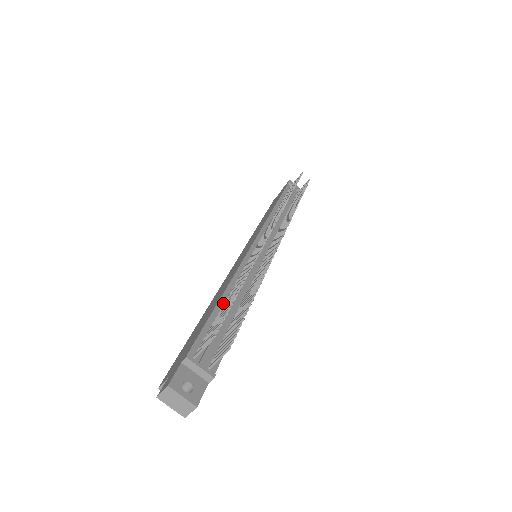
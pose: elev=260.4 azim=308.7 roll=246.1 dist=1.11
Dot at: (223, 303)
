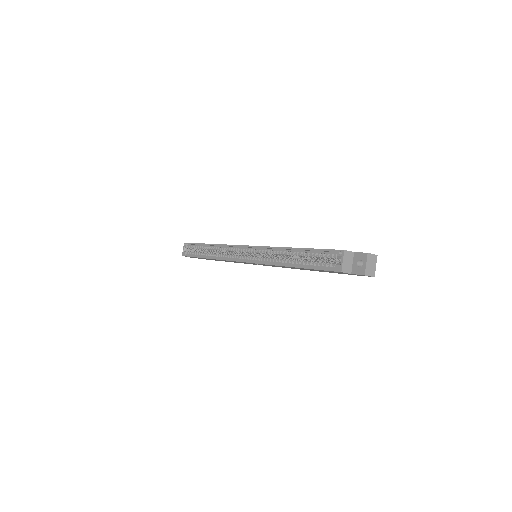
Dot at: occluded
